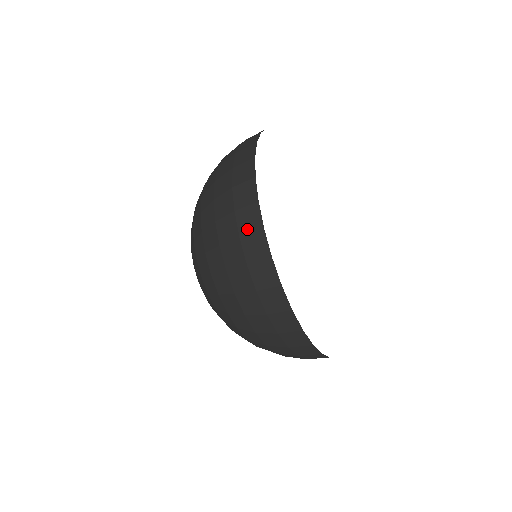
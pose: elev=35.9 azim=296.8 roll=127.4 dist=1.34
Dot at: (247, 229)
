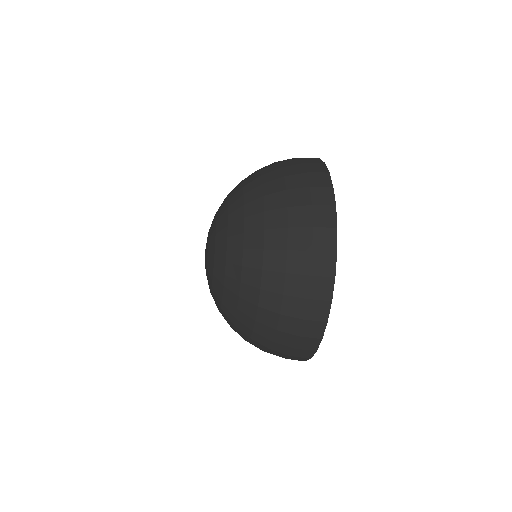
Dot at: (317, 295)
